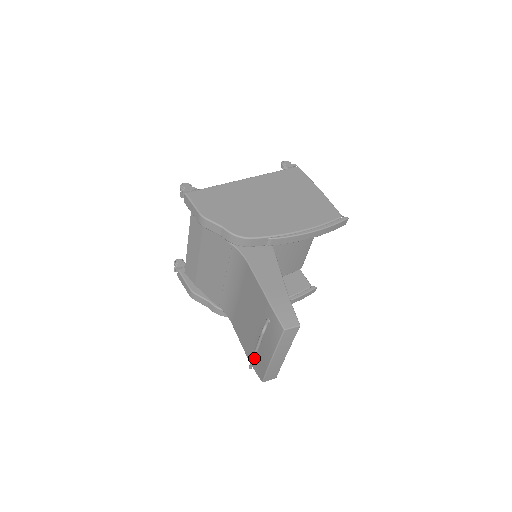
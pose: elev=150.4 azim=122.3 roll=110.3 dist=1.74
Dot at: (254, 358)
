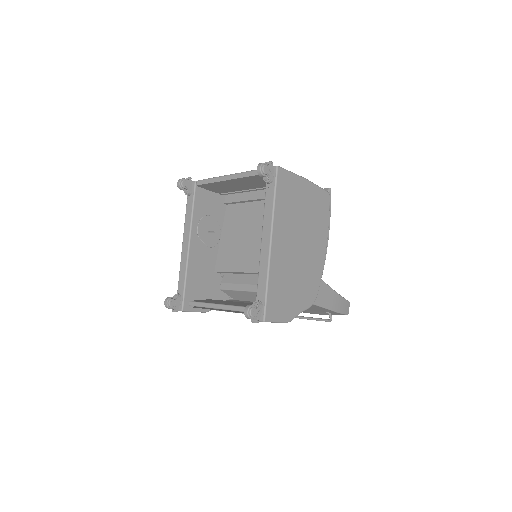
Dot at: (301, 318)
